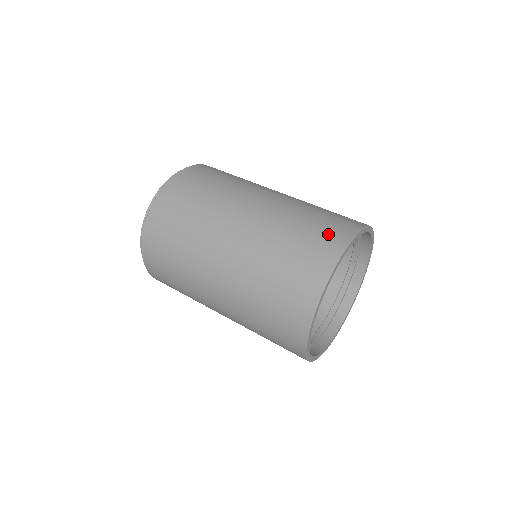
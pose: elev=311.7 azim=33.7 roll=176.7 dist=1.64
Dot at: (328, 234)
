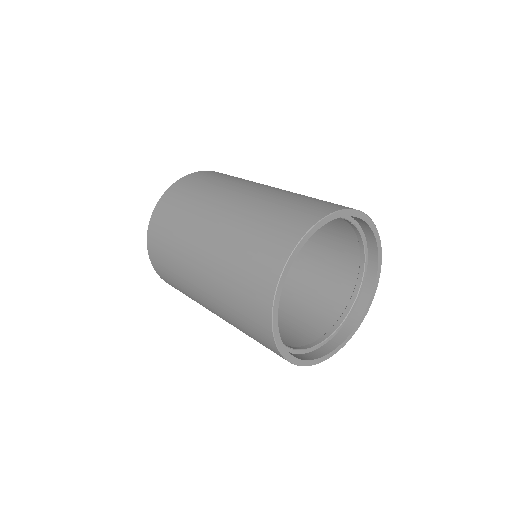
Dot at: (259, 275)
